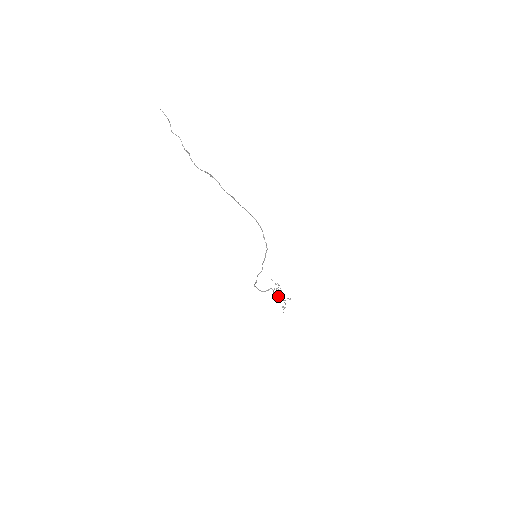
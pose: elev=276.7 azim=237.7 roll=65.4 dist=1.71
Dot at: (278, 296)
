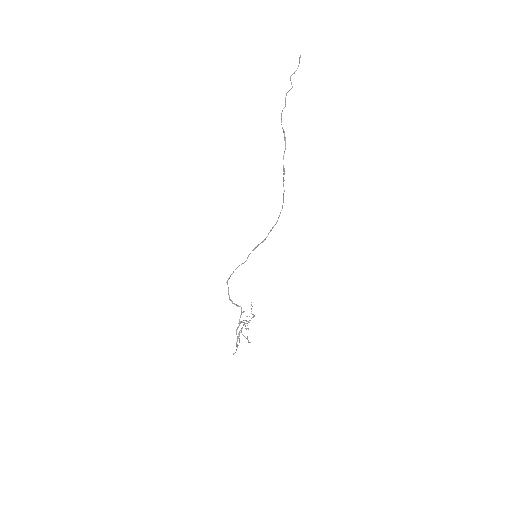
Dot at: occluded
